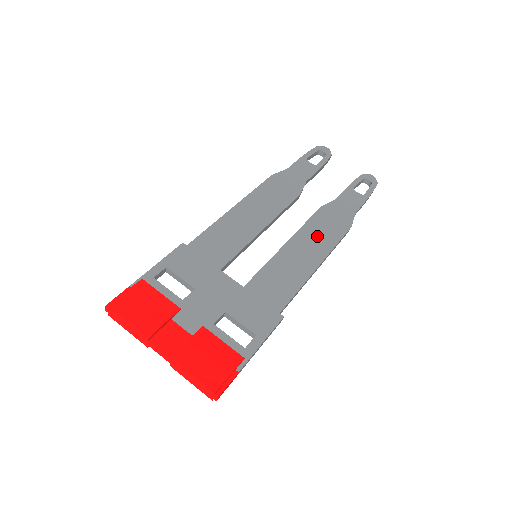
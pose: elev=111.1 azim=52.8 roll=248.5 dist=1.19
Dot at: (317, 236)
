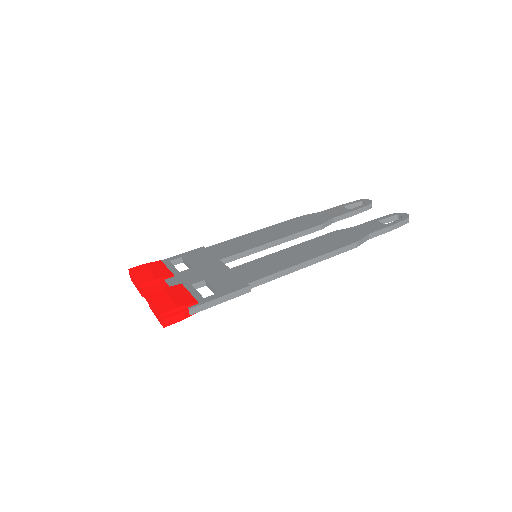
Dot at: (318, 246)
